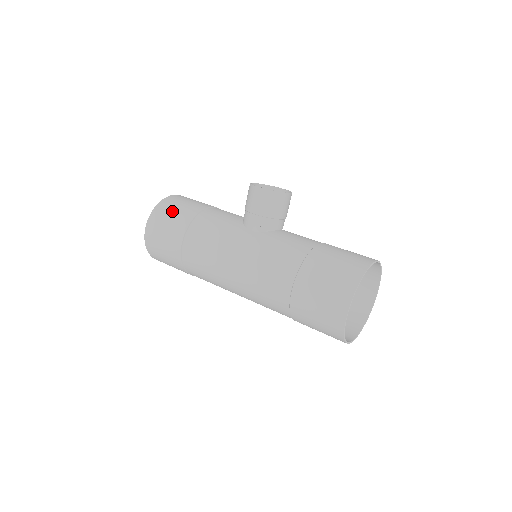
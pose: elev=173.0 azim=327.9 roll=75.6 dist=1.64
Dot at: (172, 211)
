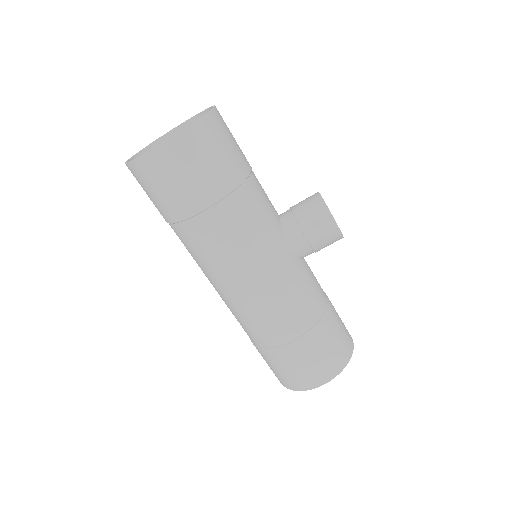
Dot at: (217, 150)
